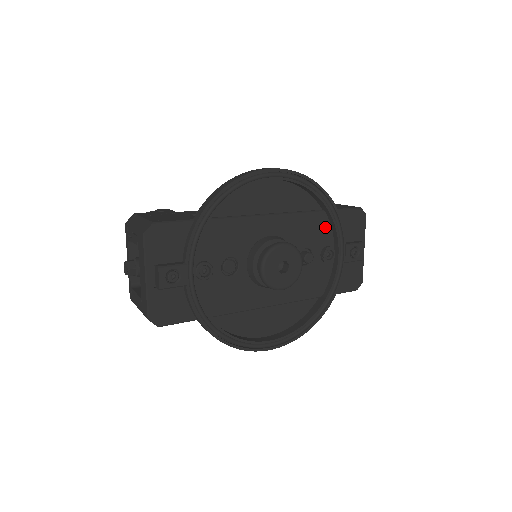
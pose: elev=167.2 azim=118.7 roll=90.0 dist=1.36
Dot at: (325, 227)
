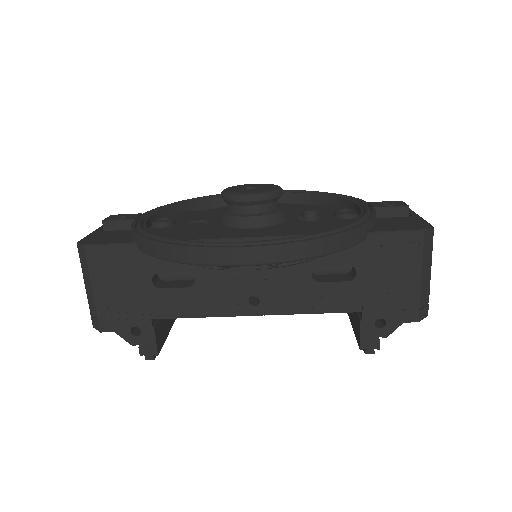
Dot at: (336, 209)
